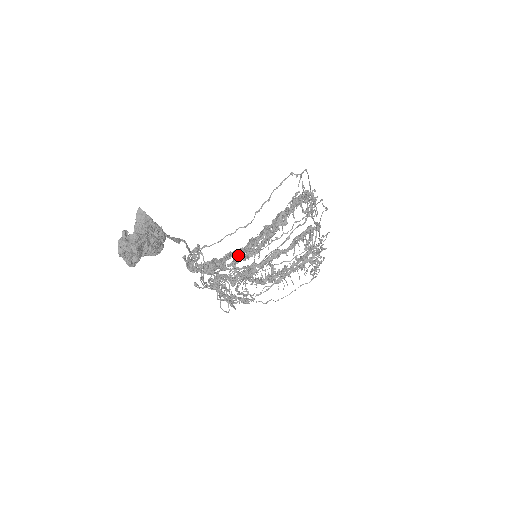
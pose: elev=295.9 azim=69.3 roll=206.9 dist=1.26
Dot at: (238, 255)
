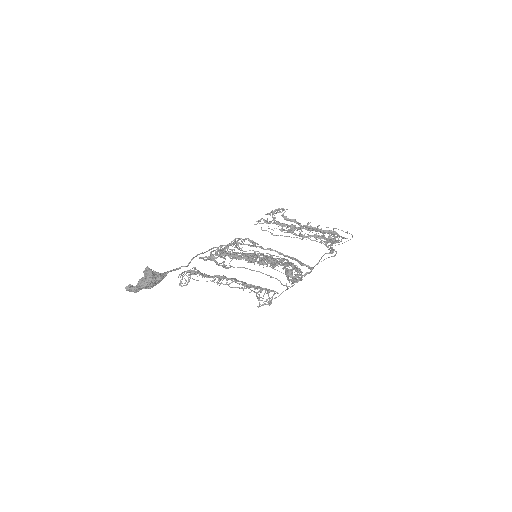
Dot at: (223, 279)
